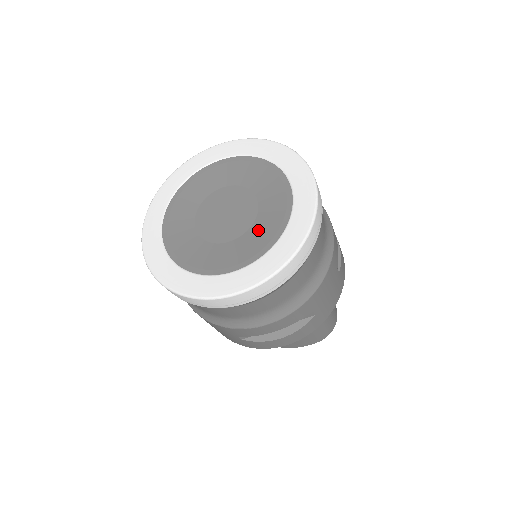
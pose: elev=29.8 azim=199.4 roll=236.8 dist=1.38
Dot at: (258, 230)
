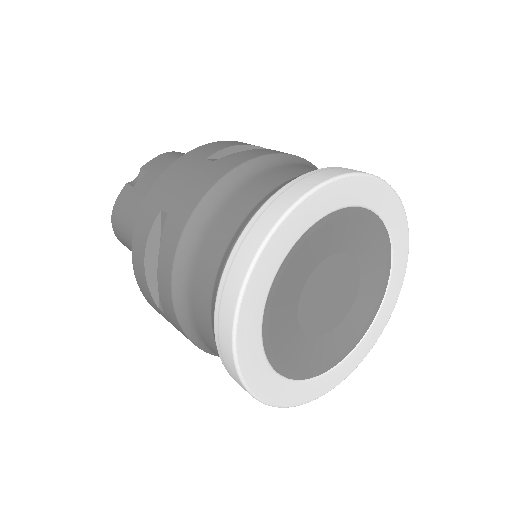
Dot at: (348, 327)
